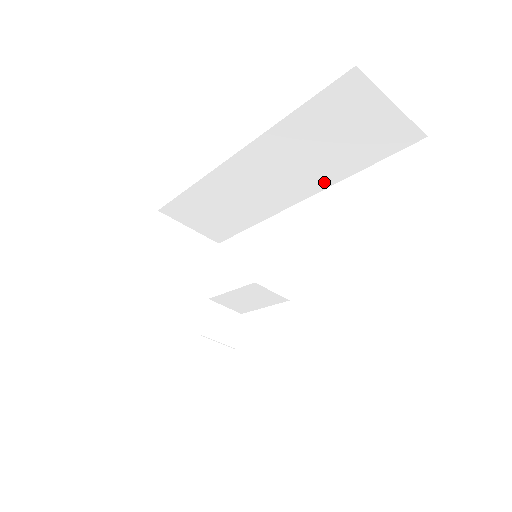
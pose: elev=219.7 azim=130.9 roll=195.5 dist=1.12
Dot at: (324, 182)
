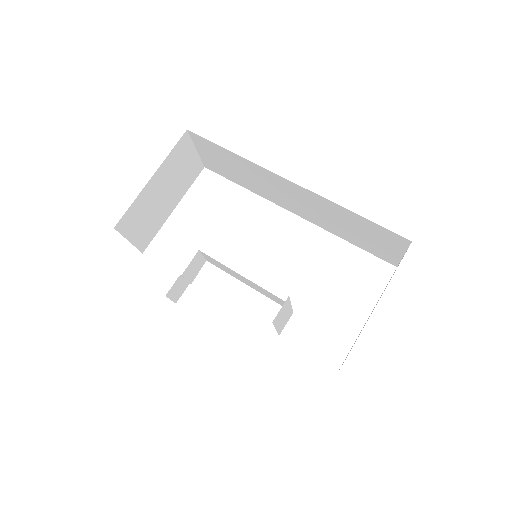
Dot at: (323, 226)
